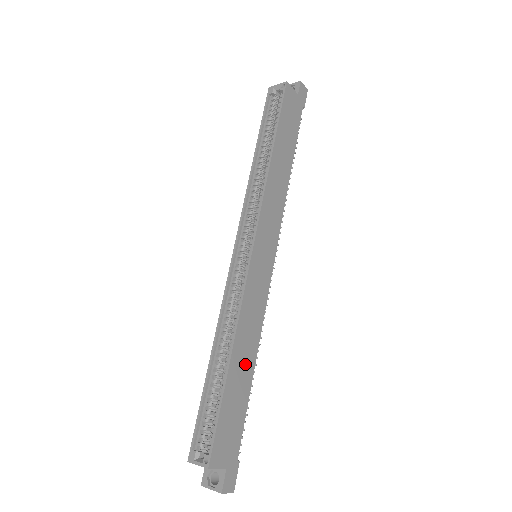
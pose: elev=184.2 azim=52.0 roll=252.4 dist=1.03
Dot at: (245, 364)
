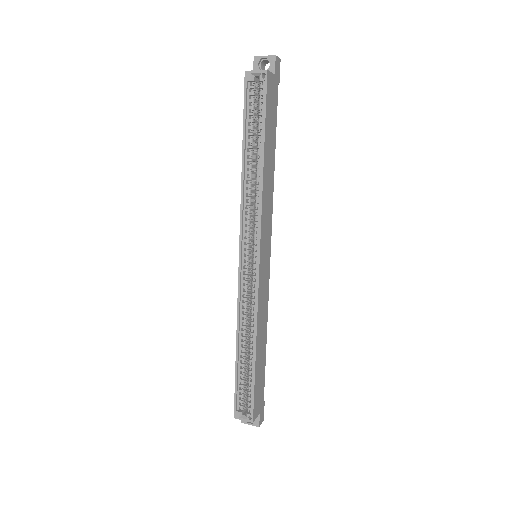
Dot at: (262, 345)
